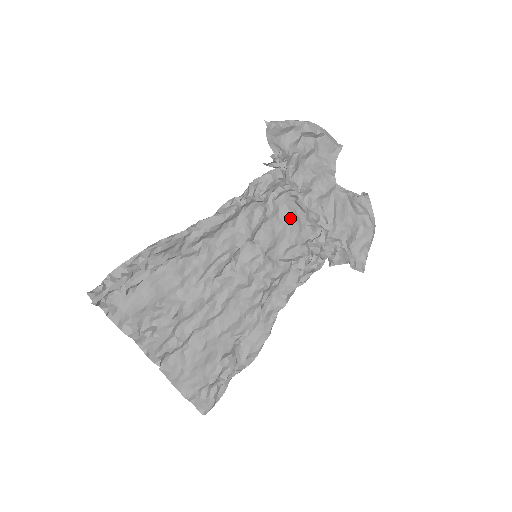
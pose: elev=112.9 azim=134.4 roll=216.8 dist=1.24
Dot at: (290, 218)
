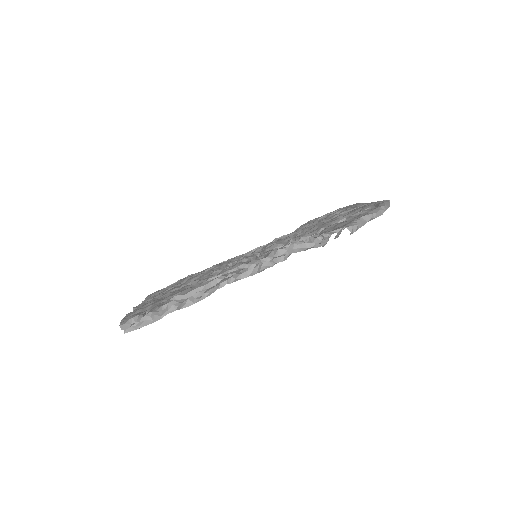
Dot at: occluded
